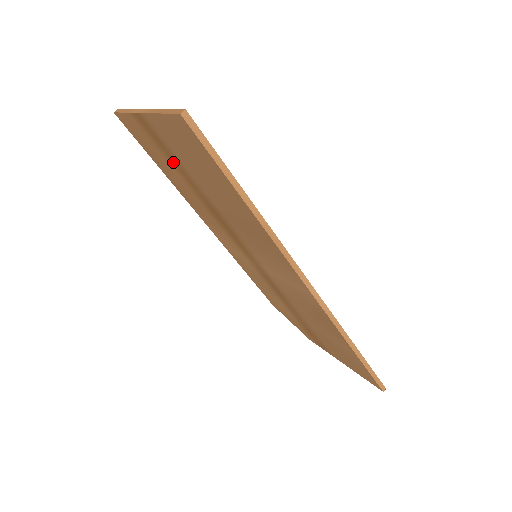
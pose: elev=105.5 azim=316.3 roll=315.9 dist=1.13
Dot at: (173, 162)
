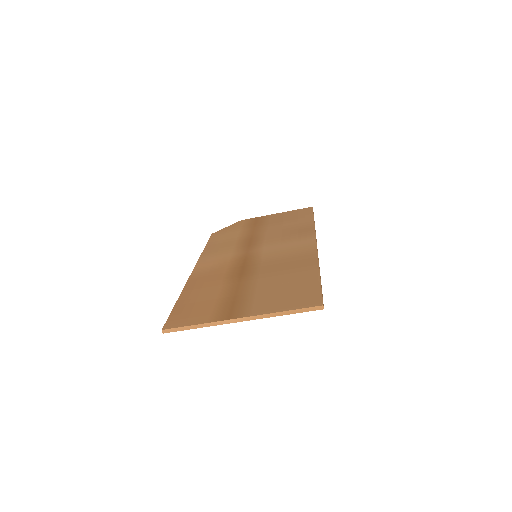
Dot at: occluded
